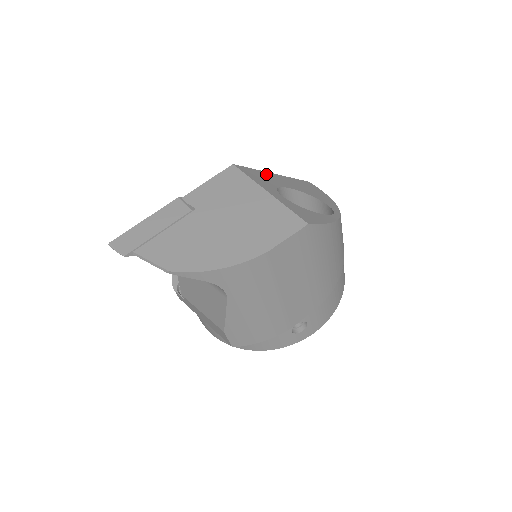
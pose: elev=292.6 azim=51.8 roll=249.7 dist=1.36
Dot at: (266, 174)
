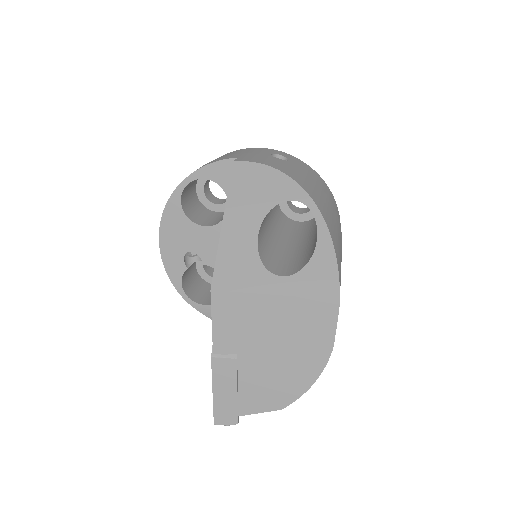
Dot at: (227, 245)
